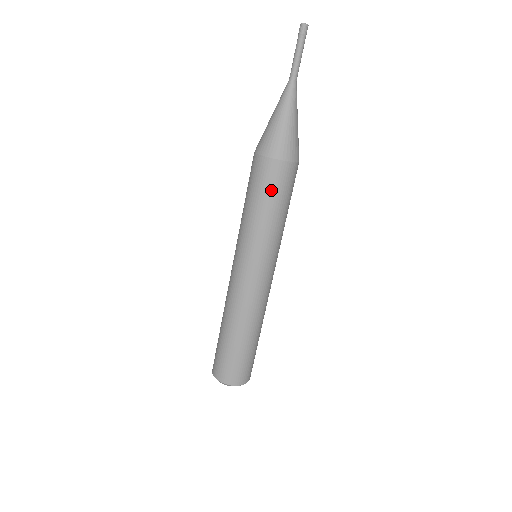
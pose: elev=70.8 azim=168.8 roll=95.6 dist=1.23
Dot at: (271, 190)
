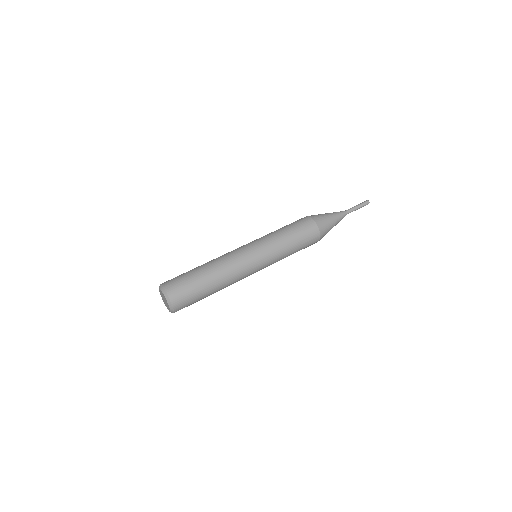
Dot at: (304, 238)
